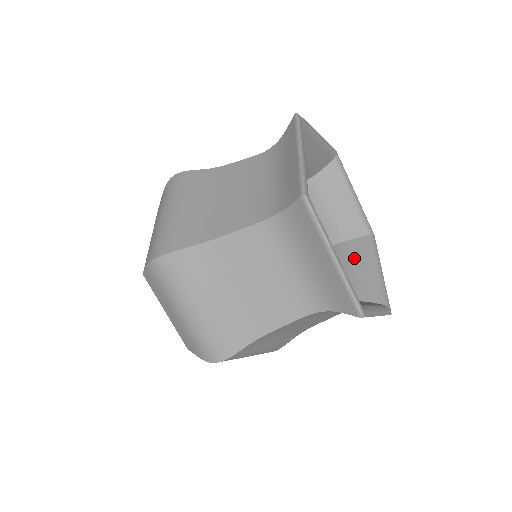
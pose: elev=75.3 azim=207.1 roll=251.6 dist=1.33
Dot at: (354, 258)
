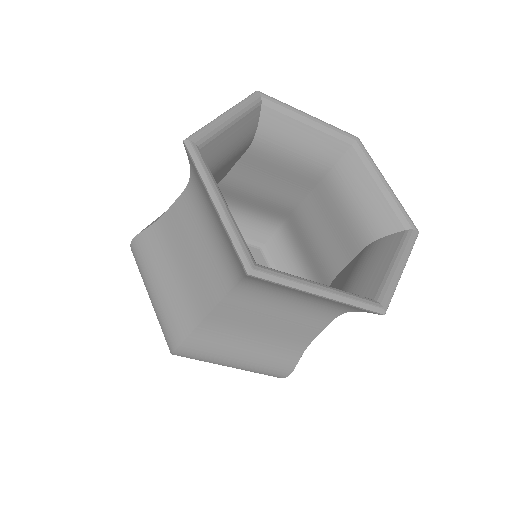
Dot at: (350, 187)
